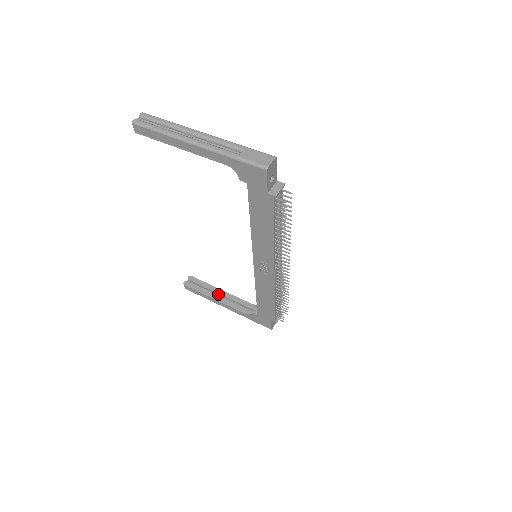
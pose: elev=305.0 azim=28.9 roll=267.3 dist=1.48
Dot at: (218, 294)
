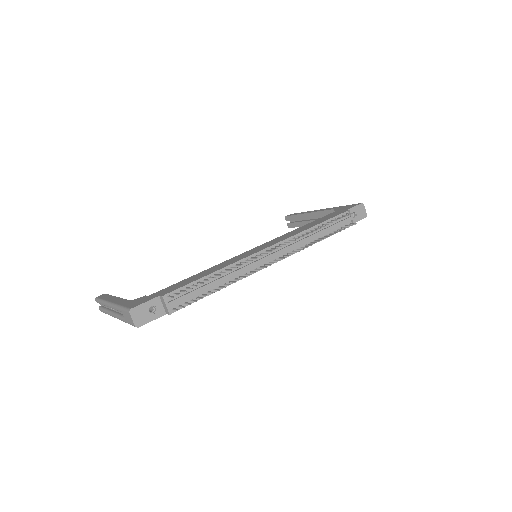
Dot at: (310, 217)
